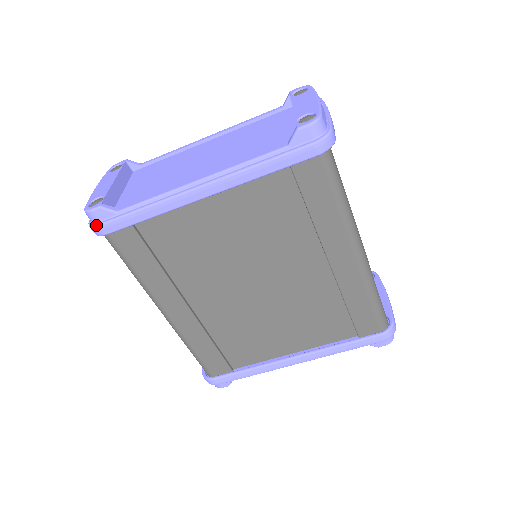
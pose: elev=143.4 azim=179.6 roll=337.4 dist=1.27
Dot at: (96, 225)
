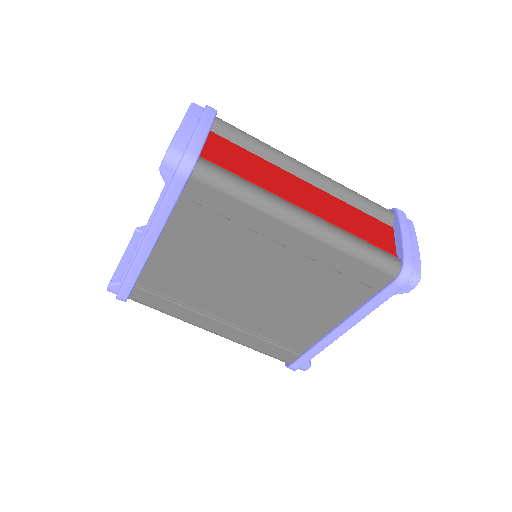
Dot at: (116, 297)
